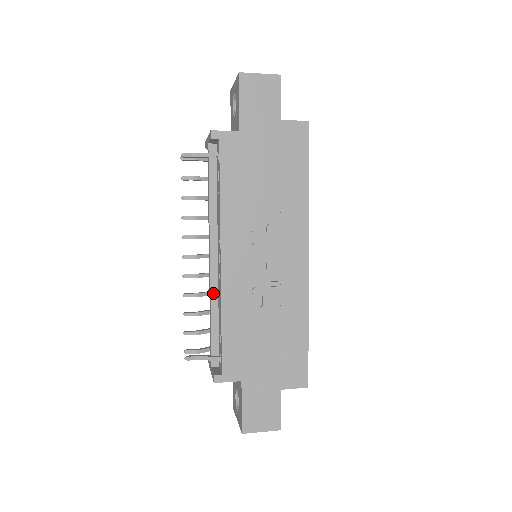
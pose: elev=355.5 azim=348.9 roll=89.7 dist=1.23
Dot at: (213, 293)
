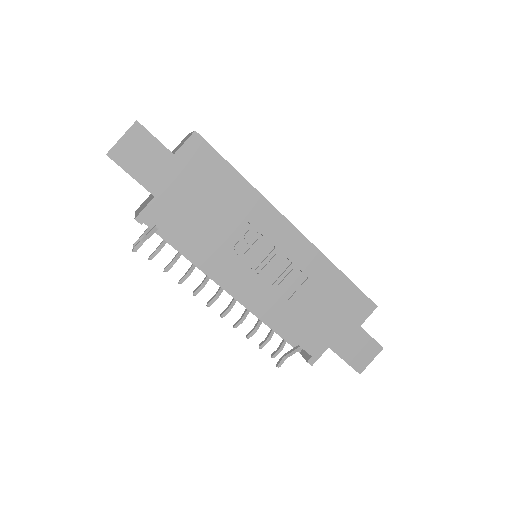
Dot at: (253, 311)
